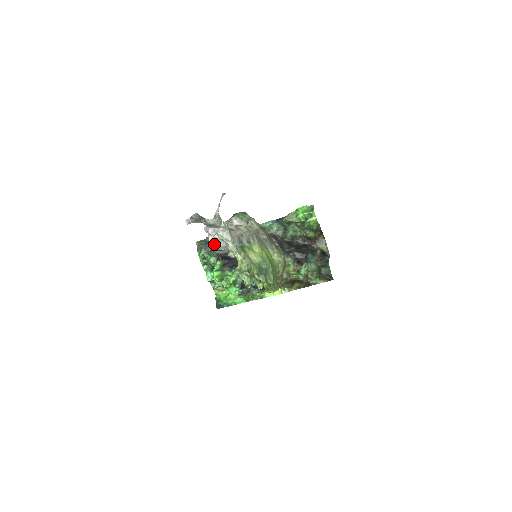
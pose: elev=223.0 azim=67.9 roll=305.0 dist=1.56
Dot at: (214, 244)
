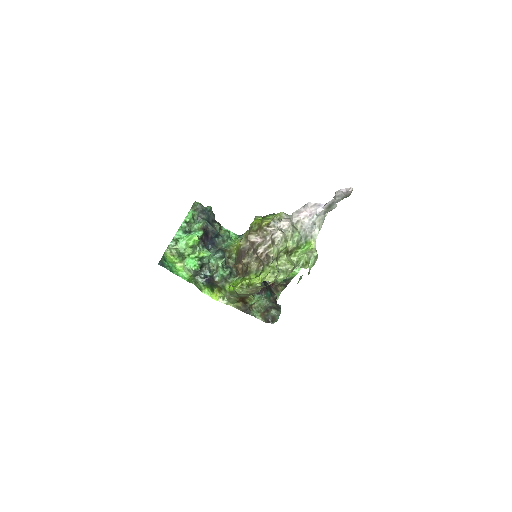
Dot at: (303, 220)
